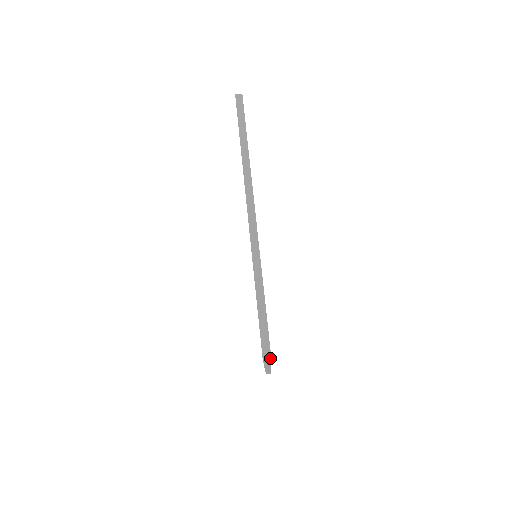
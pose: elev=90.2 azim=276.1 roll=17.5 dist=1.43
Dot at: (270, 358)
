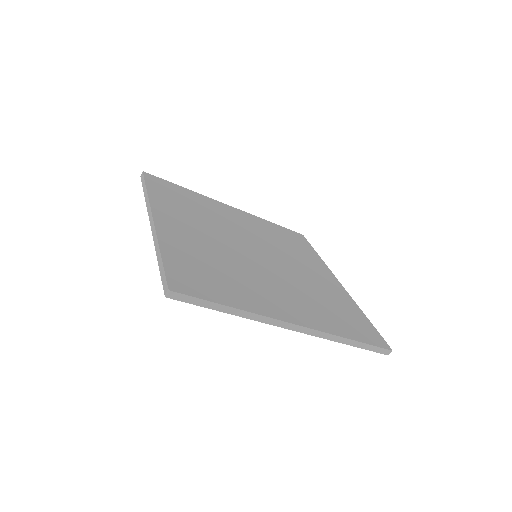
Dot at: (391, 350)
